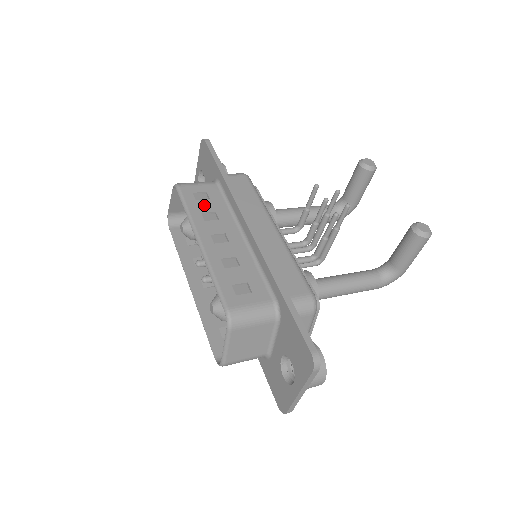
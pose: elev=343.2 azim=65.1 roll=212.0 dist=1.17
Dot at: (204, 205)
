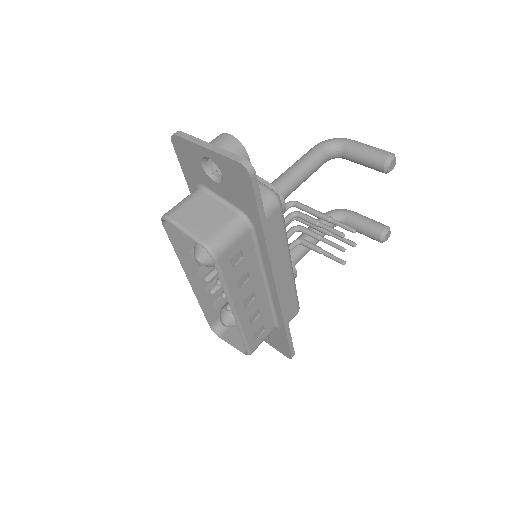
Dot at: (239, 270)
